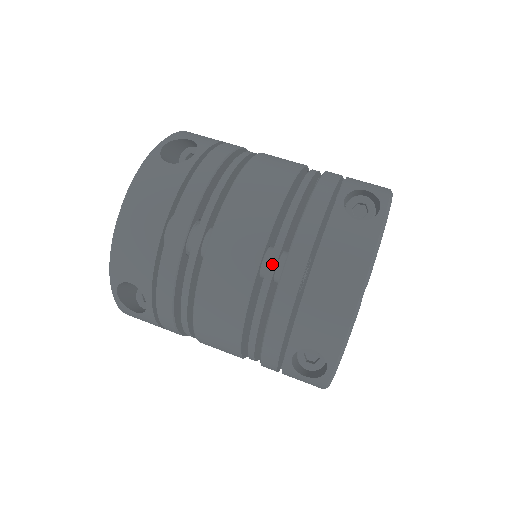
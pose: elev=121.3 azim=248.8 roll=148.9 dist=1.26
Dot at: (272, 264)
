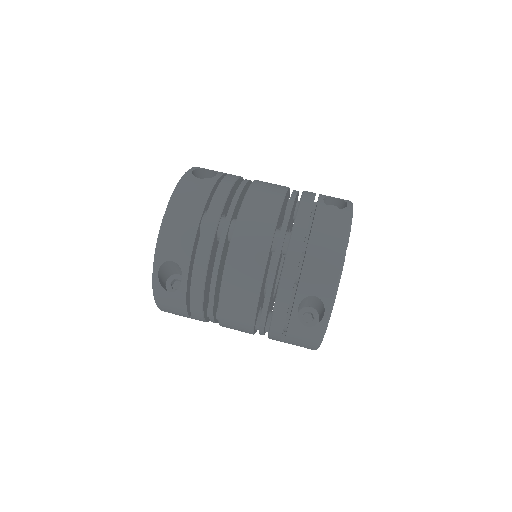
Dot at: (282, 236)
